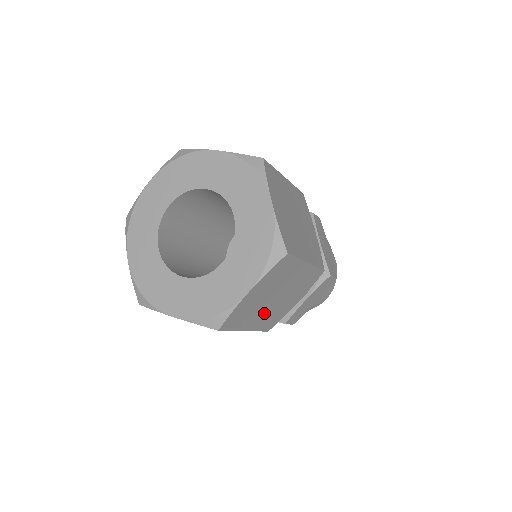
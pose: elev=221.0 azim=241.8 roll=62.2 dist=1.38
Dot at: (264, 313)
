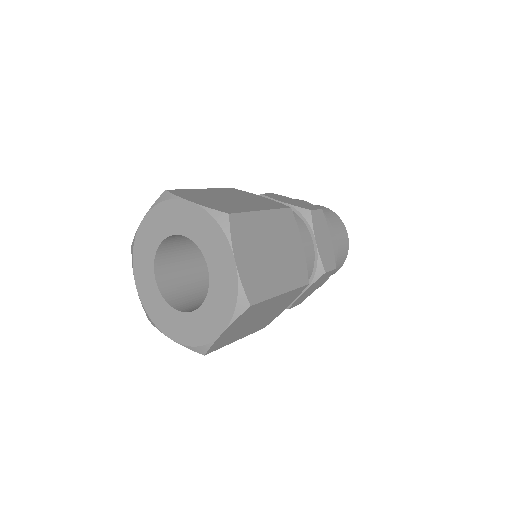
Dot at: (279, 271)
